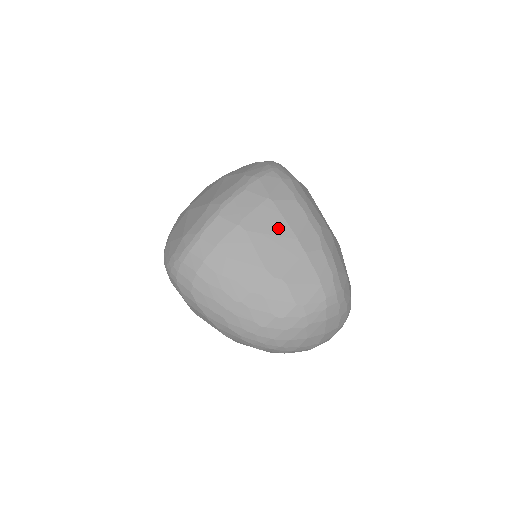
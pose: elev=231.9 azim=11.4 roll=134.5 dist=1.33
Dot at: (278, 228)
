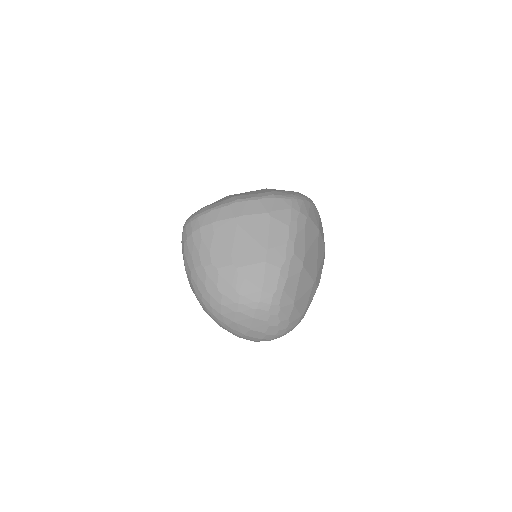
Dot at: (260, 235)
